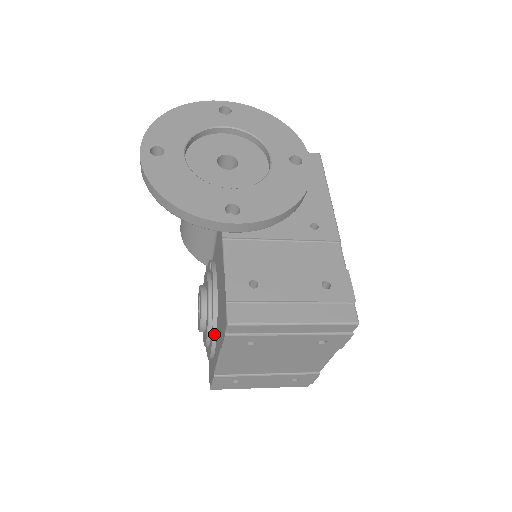
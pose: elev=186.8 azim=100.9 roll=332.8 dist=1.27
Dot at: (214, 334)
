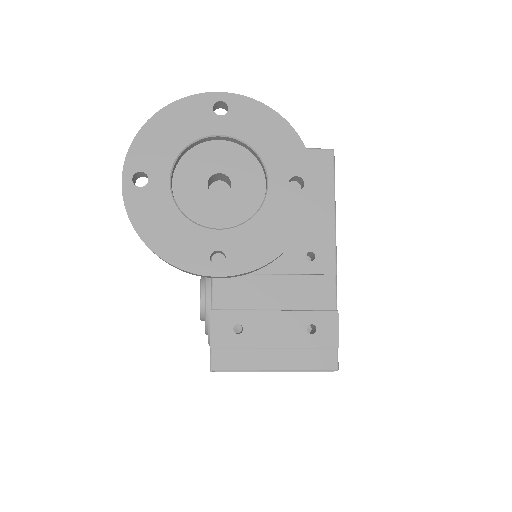
Dot at: occluded
